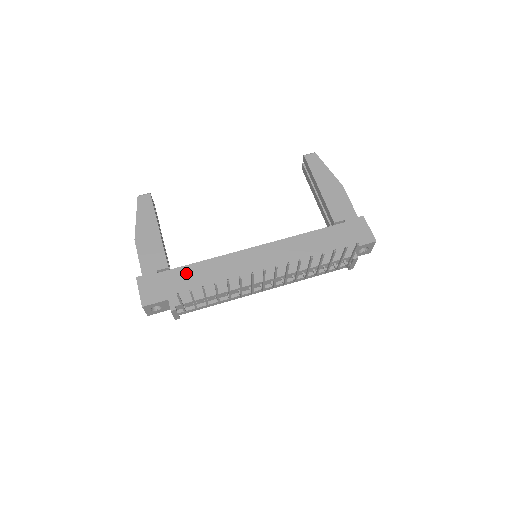
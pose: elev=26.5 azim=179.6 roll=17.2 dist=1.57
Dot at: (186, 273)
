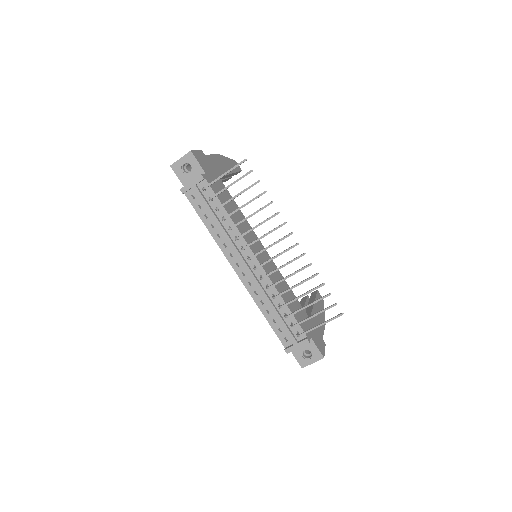
Dot at: (225, 191)
